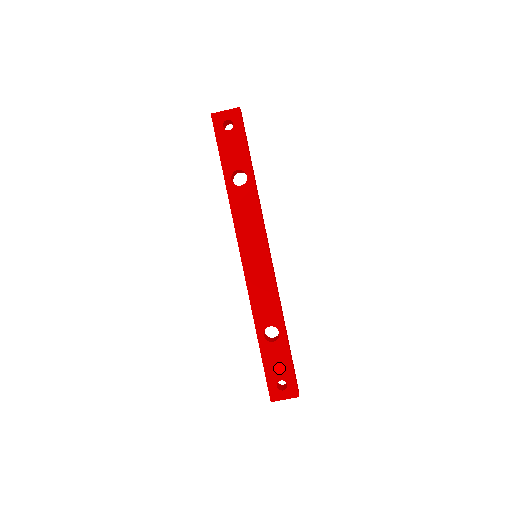
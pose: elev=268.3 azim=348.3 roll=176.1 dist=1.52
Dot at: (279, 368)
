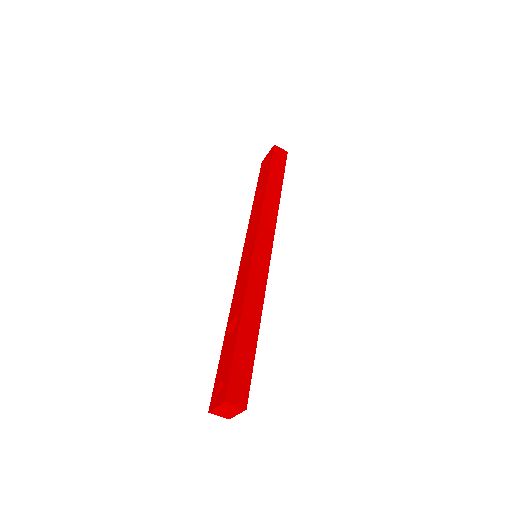
Dot at: (225, 366)
